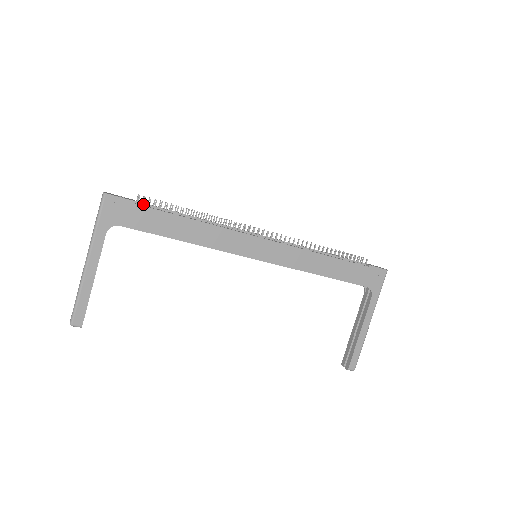
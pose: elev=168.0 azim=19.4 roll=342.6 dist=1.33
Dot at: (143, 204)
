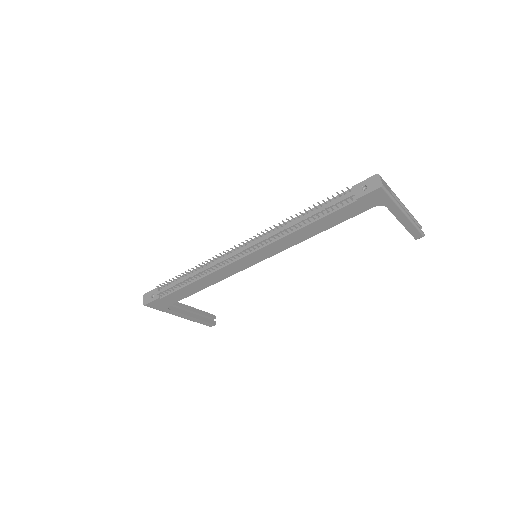
Dot at: (164, 294)
